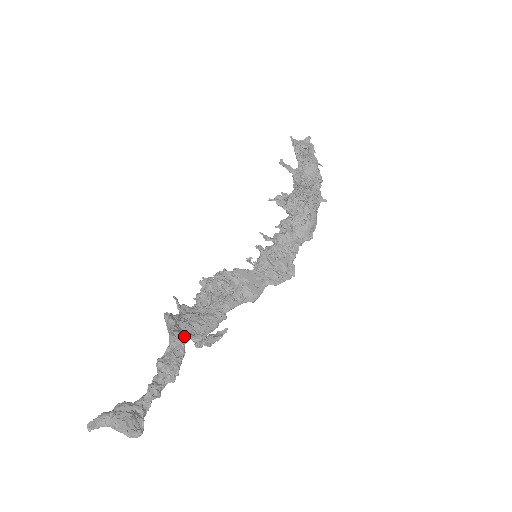
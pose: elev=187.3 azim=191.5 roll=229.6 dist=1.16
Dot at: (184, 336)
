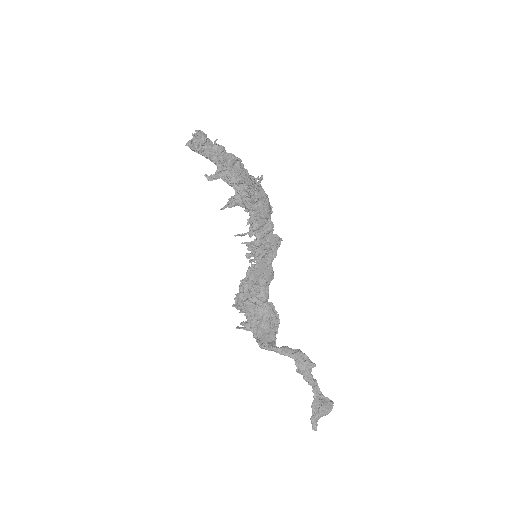
Dot at: (275, 341)
